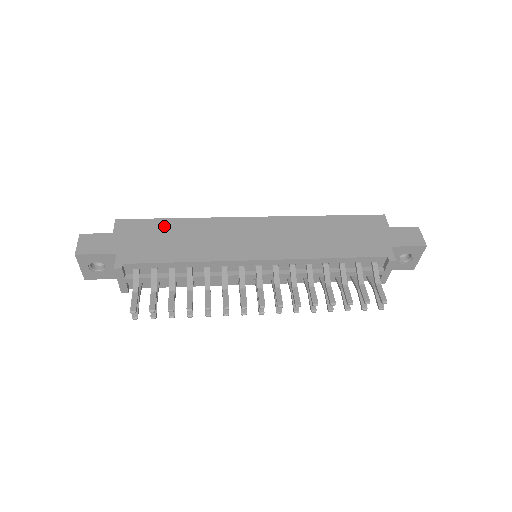
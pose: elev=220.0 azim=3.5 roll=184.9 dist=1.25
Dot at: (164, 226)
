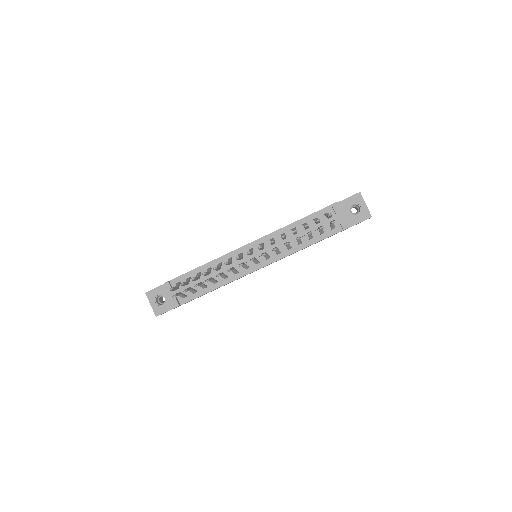
Dot at: occluded
